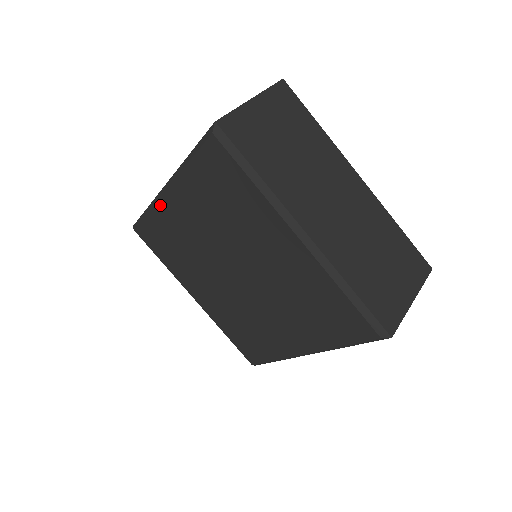
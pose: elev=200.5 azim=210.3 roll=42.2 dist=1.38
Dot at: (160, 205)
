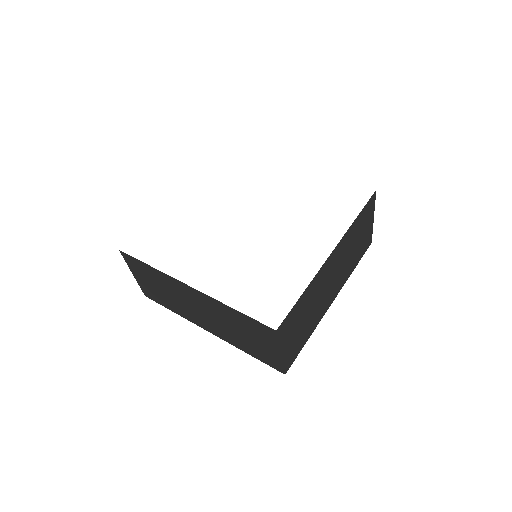
Dot at: occluded
